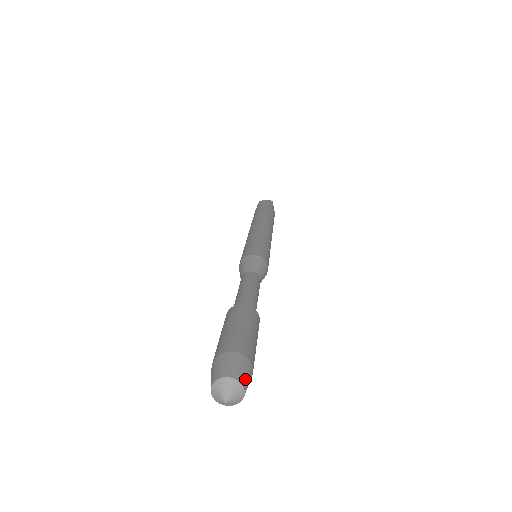
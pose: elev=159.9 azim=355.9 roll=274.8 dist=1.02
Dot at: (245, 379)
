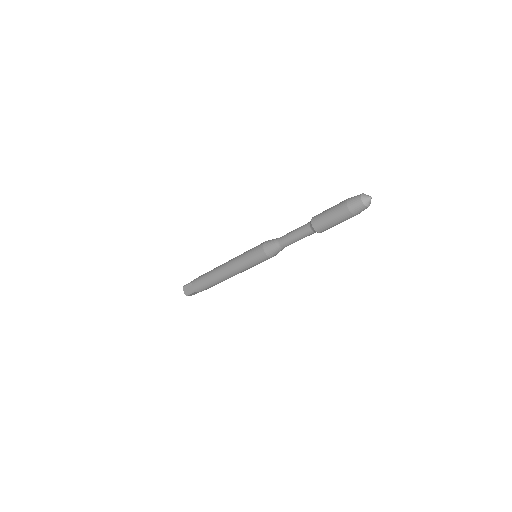
Dot at: occluded
